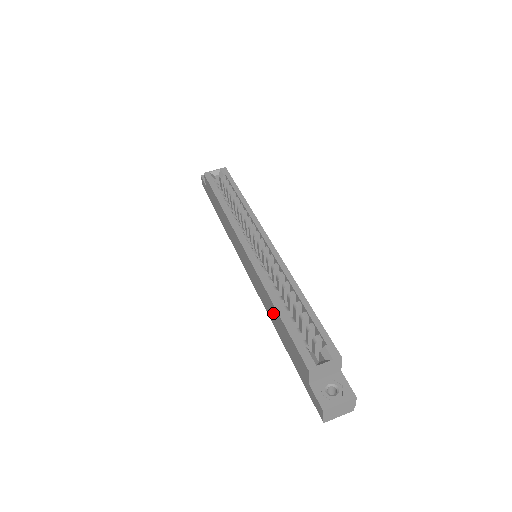
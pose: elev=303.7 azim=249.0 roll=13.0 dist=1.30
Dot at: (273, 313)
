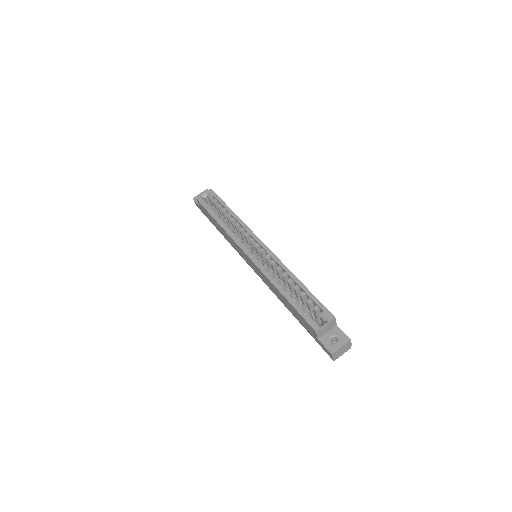
Dot at: (281, 297)
